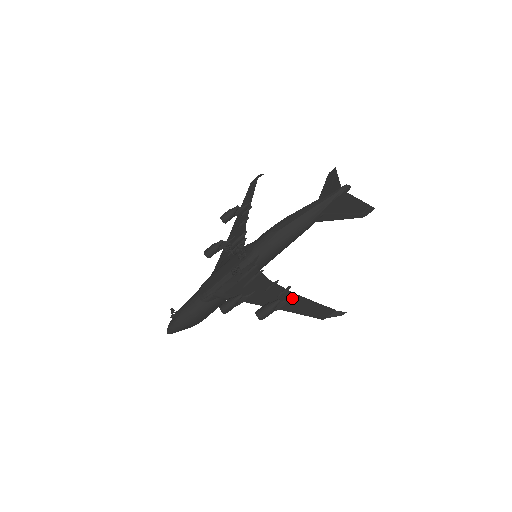
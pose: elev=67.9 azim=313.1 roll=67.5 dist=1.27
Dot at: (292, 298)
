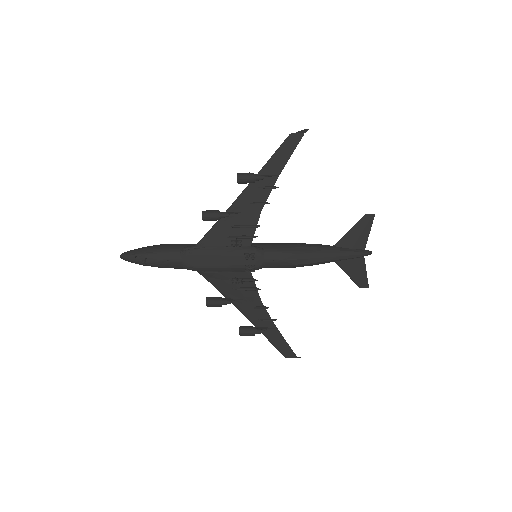
Dot at: (272, 329)
